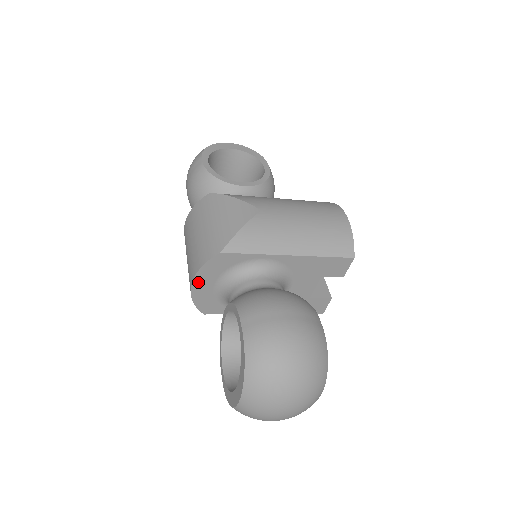
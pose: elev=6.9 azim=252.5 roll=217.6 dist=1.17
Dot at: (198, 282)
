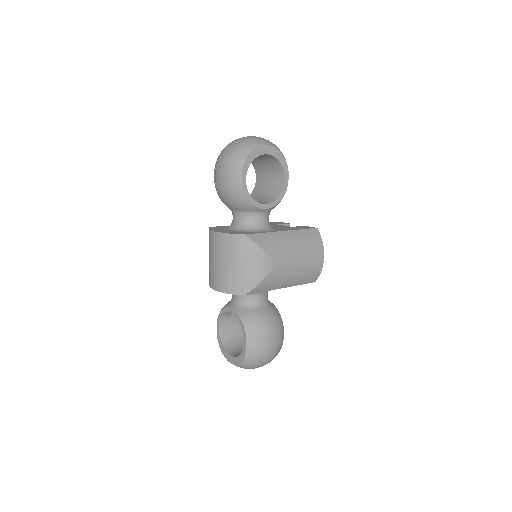
Dot at: occluded
